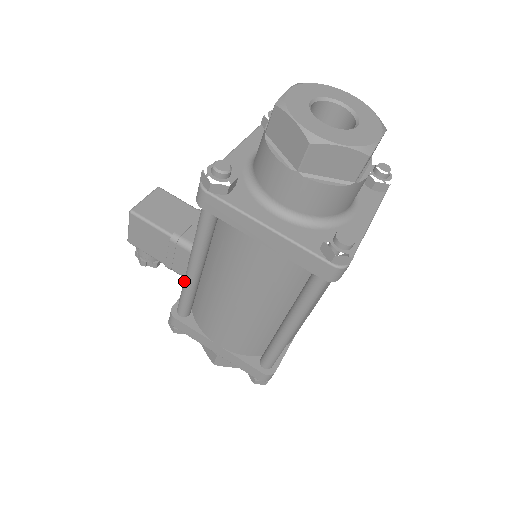
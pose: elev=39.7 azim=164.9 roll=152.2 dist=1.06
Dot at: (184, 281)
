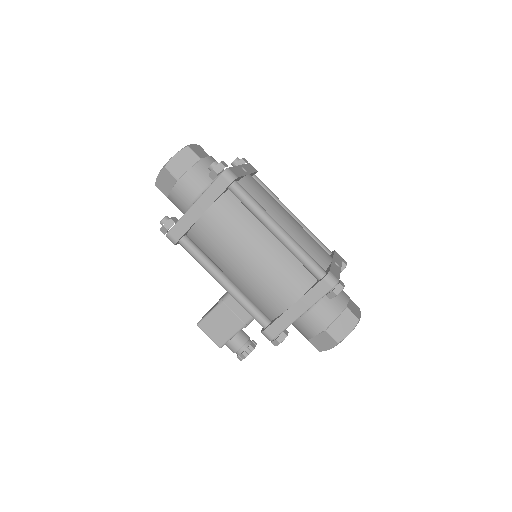
Dot at: (235, 299)
